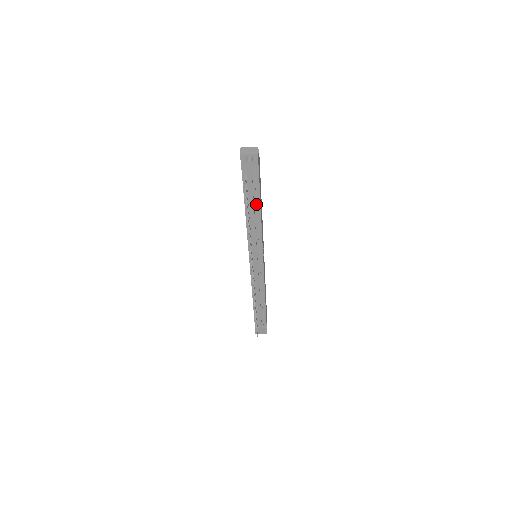
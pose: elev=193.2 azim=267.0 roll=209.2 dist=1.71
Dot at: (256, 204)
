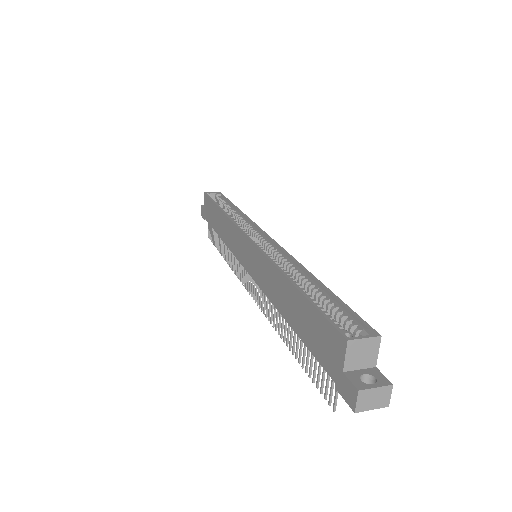
Dot at: occluded
